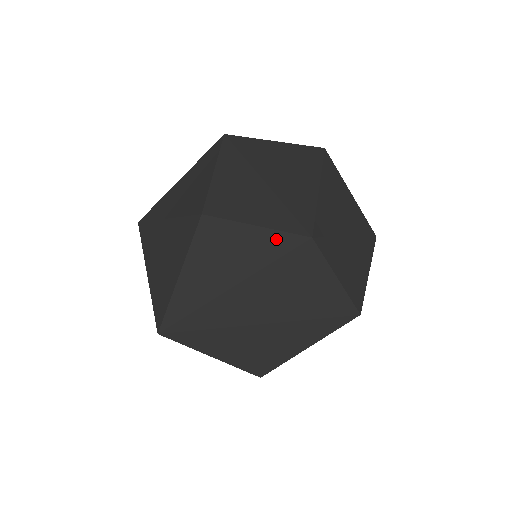
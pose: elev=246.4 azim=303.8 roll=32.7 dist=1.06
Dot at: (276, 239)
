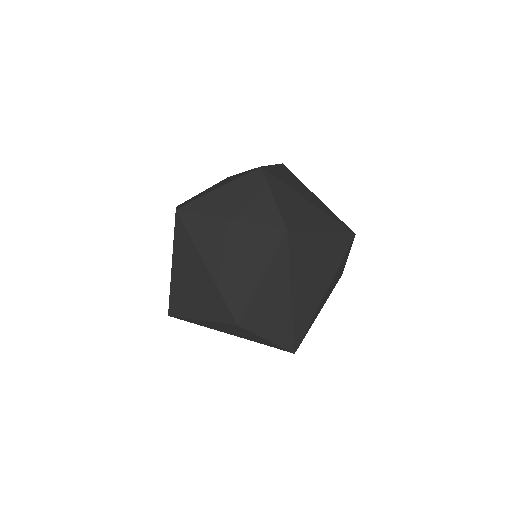
Dot at: (274, 345)
